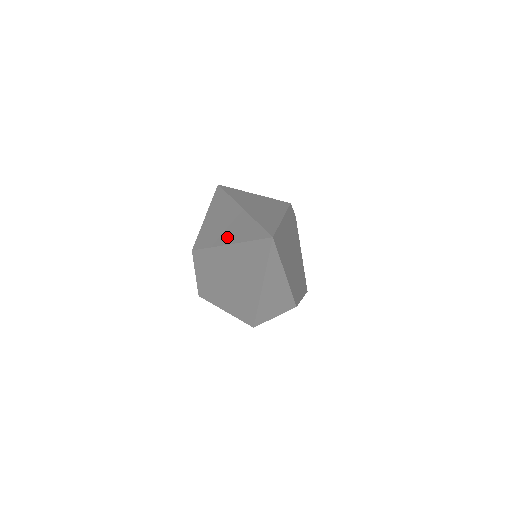
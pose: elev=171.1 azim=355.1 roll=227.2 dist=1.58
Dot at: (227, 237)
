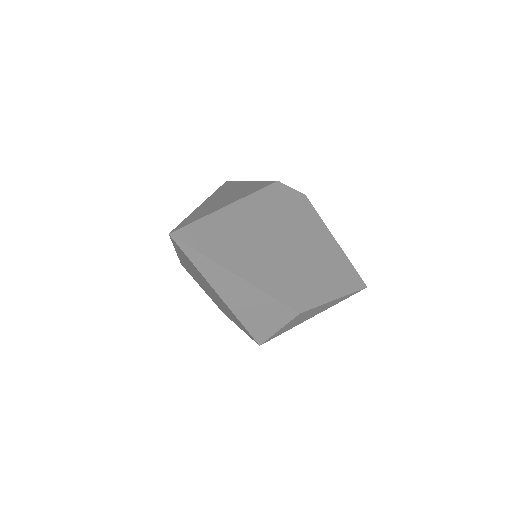
Dot at: occluded
